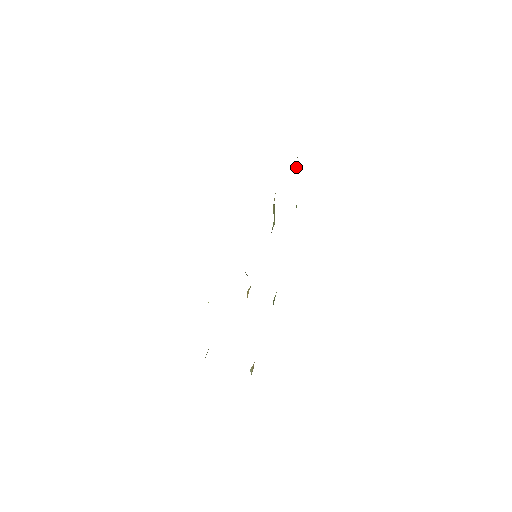
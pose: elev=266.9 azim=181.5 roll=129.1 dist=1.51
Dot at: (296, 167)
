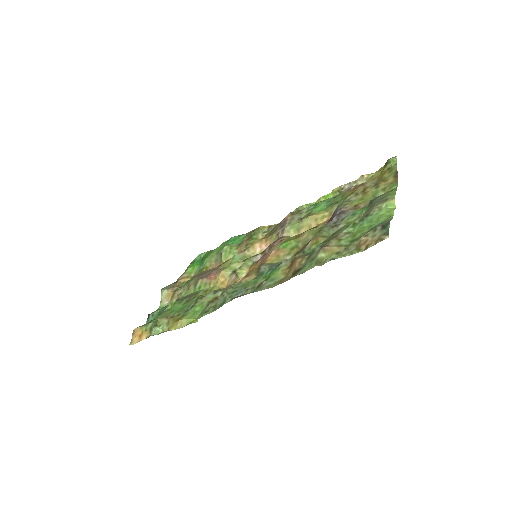
Dot at: (361, 179)
